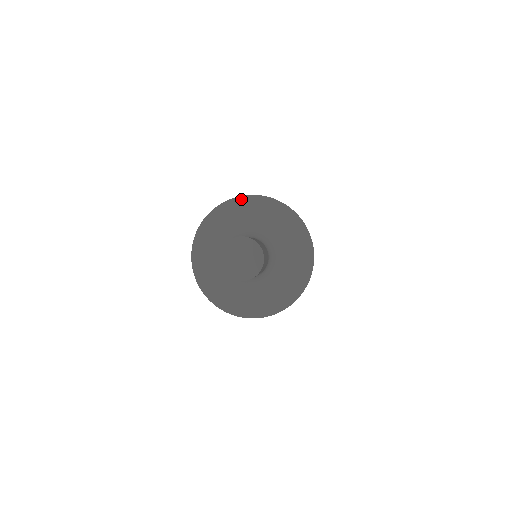
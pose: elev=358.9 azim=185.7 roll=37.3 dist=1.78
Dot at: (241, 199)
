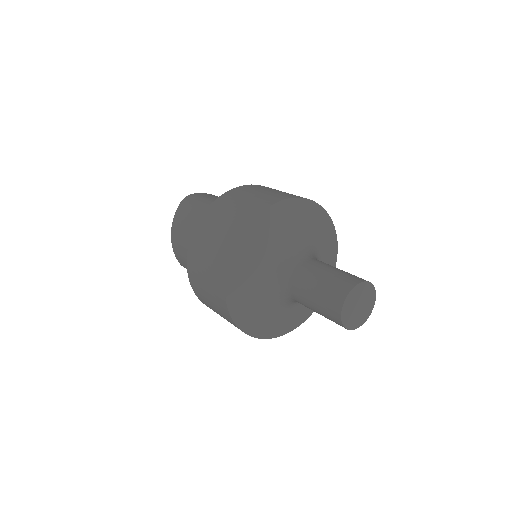
Dot at: (290, 203)
